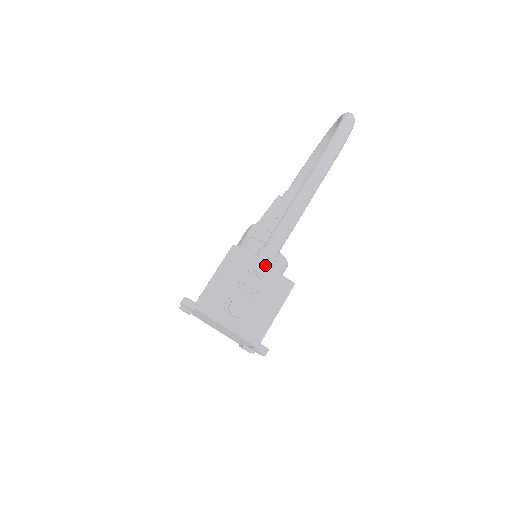
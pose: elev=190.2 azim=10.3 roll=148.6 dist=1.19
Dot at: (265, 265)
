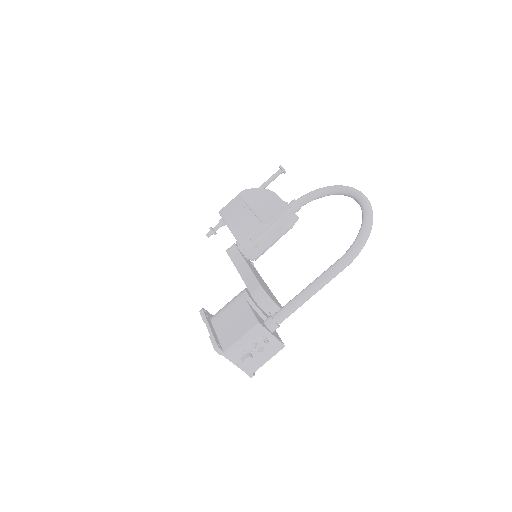
Dot at: (272, 335)
